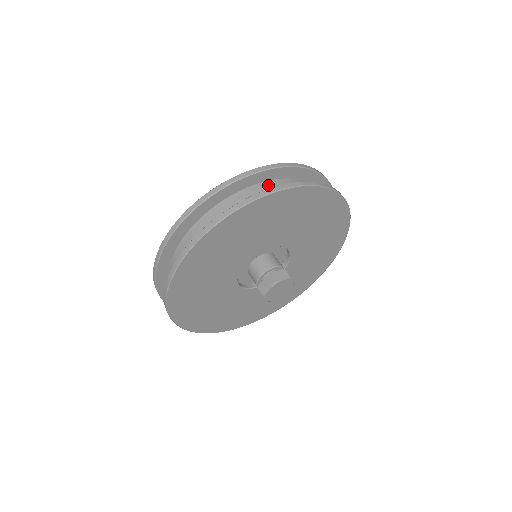
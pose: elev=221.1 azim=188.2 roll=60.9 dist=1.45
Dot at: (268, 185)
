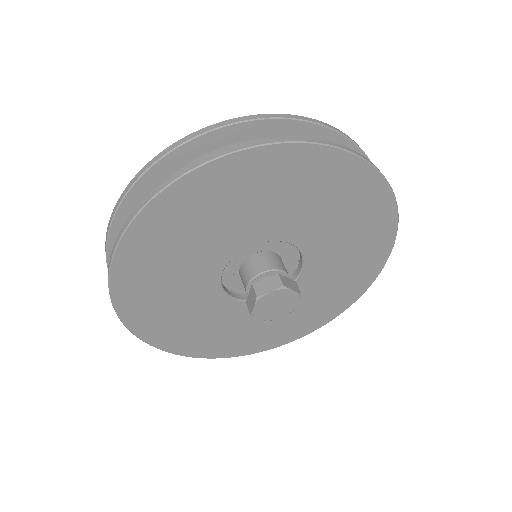
Dot at: occluded
